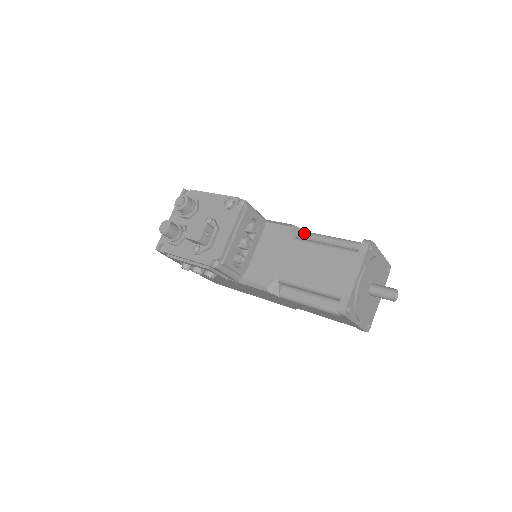
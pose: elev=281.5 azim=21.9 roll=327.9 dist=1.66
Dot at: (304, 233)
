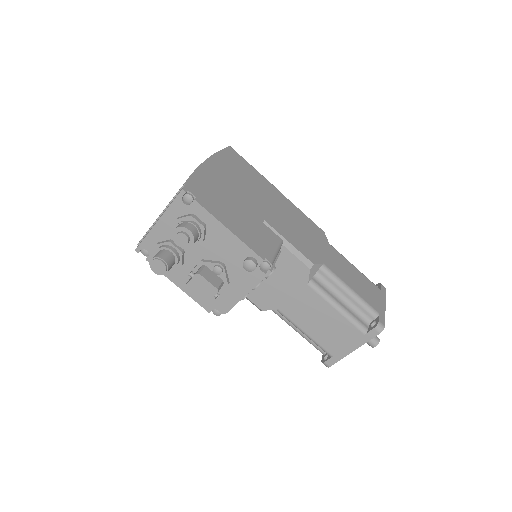
Dot at: (320, 269)
